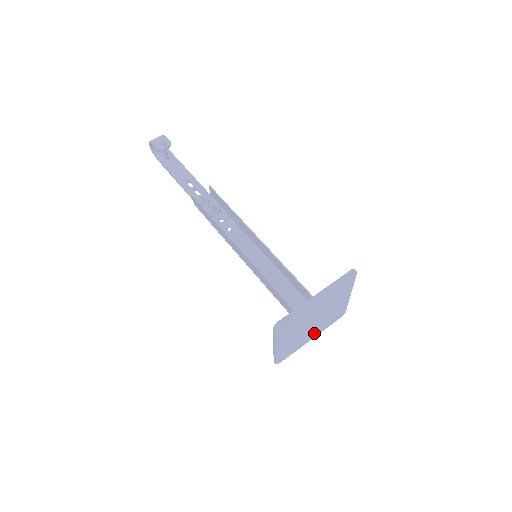
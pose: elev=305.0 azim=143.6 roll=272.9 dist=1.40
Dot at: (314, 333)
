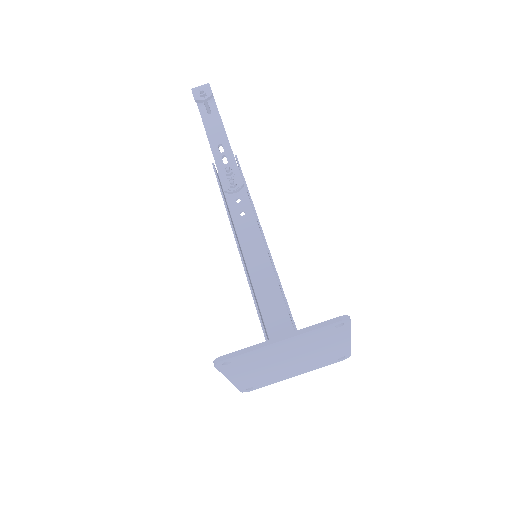
Dot at: (299, 370)
